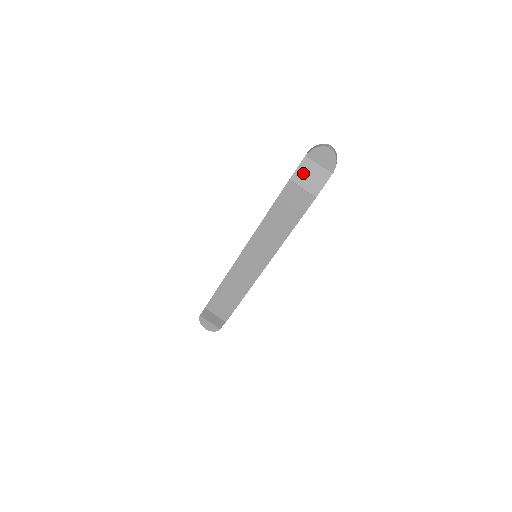
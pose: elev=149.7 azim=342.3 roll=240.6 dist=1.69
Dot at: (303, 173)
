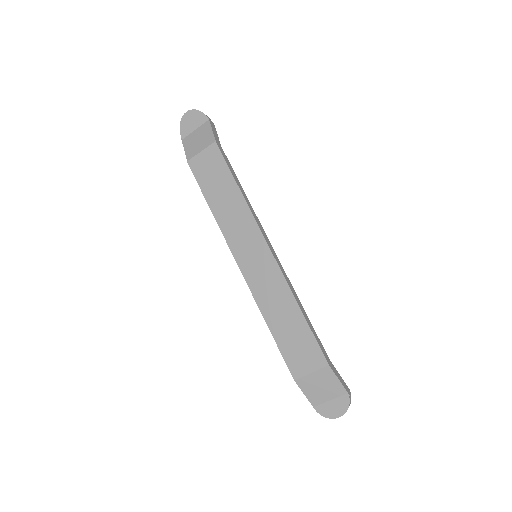
Dot at: (191, 147)
